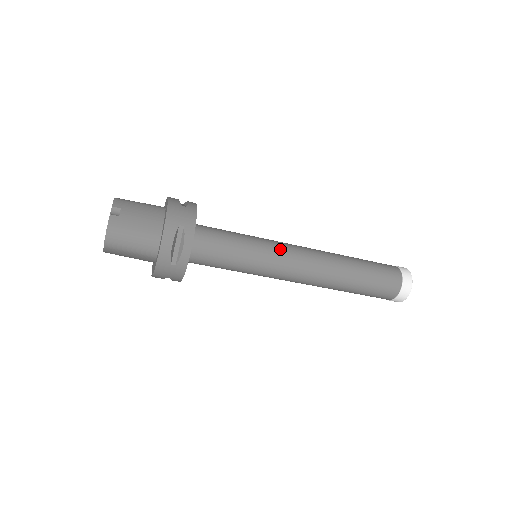
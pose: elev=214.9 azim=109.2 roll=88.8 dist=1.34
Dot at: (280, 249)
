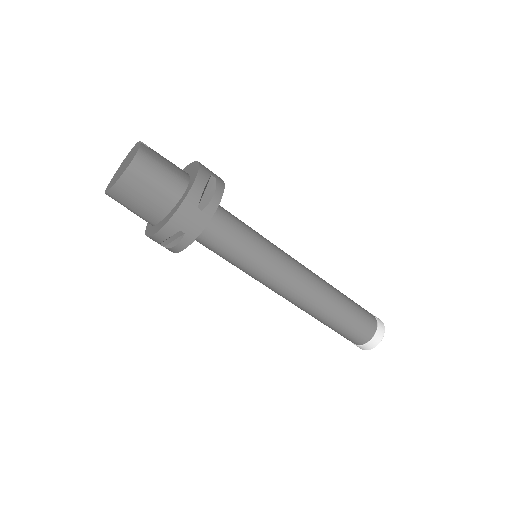
Dot at: (283, 251)
